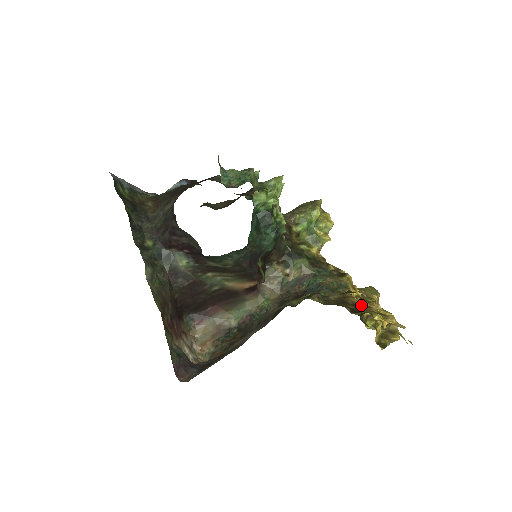
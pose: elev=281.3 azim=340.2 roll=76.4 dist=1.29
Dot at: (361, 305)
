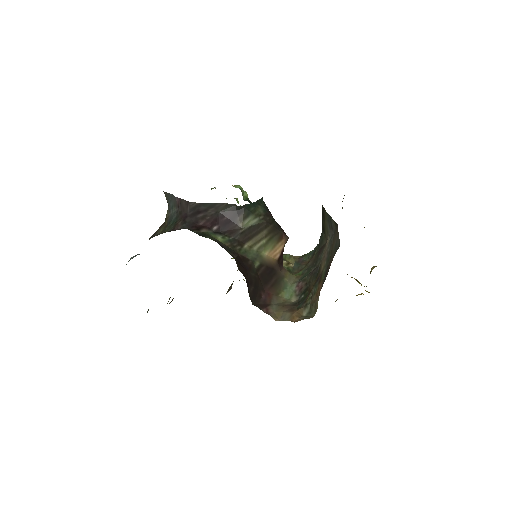
Dot at: occluded
